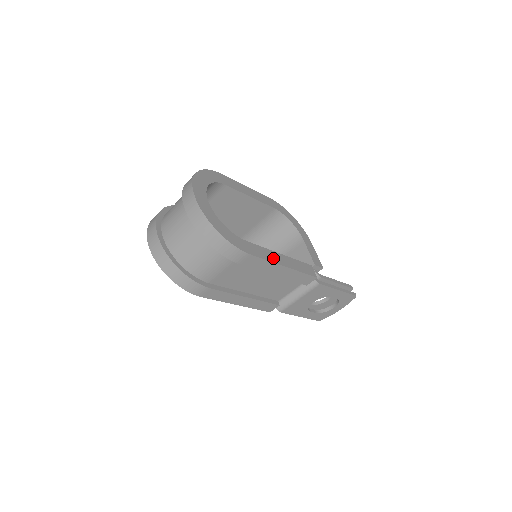
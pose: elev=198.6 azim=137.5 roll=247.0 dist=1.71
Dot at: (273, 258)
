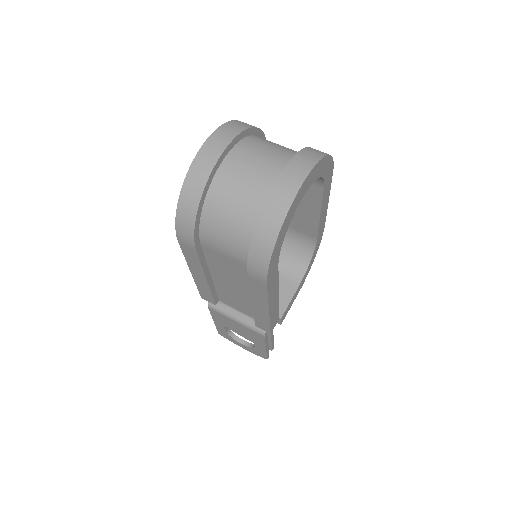
Dot at: (272, 297)
